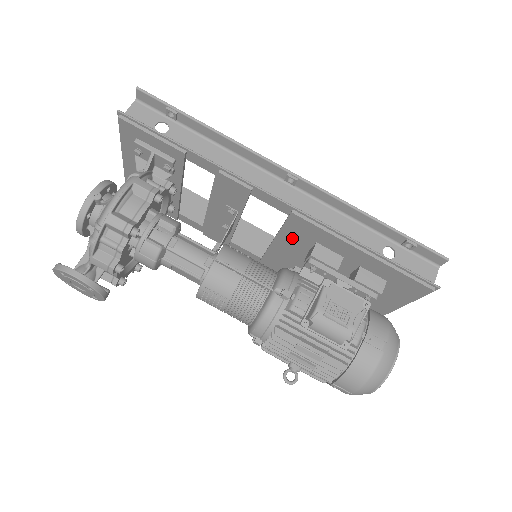
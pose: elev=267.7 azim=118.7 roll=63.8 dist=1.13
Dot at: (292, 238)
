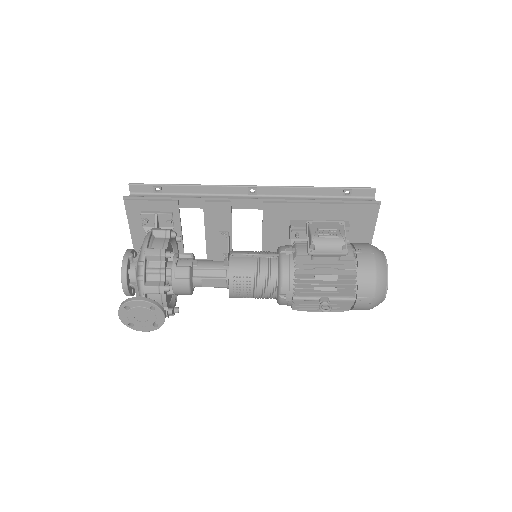
Dot at: (273, 229)
